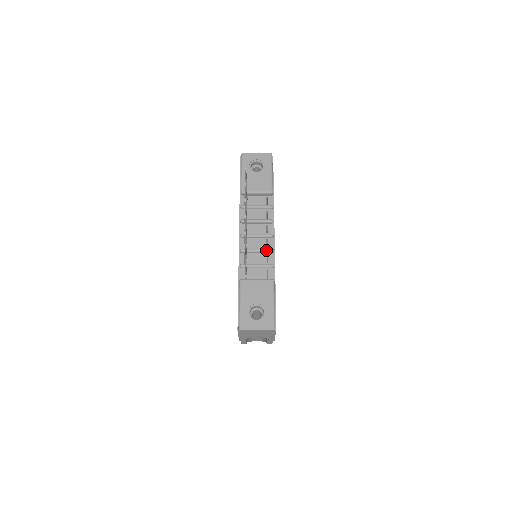
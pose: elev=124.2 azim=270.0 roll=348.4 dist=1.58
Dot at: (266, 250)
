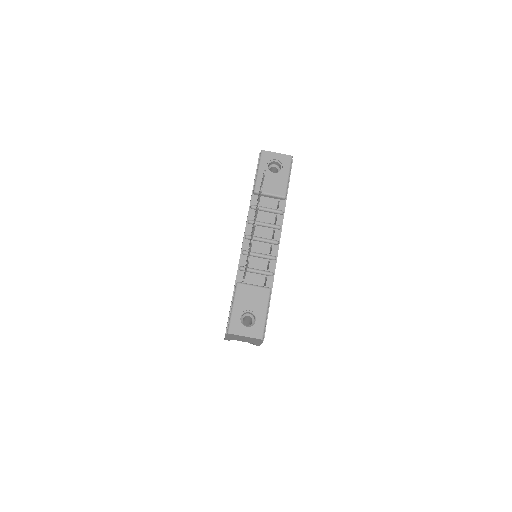
Dot at: (269, 256)
